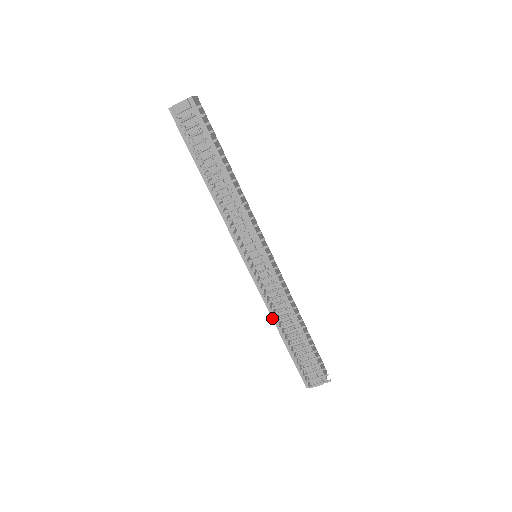
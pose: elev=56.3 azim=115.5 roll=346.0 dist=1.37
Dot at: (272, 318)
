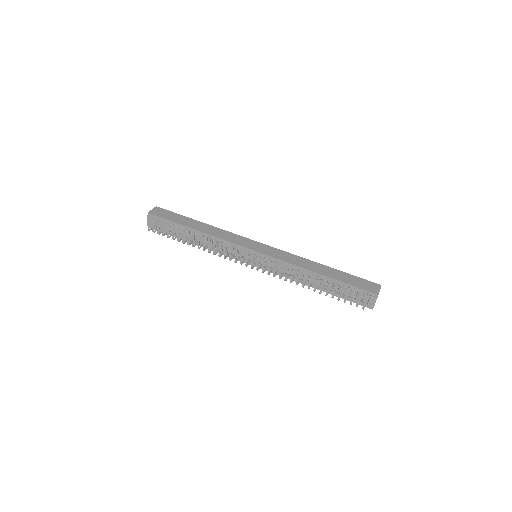
Dot at: (301, 283)
